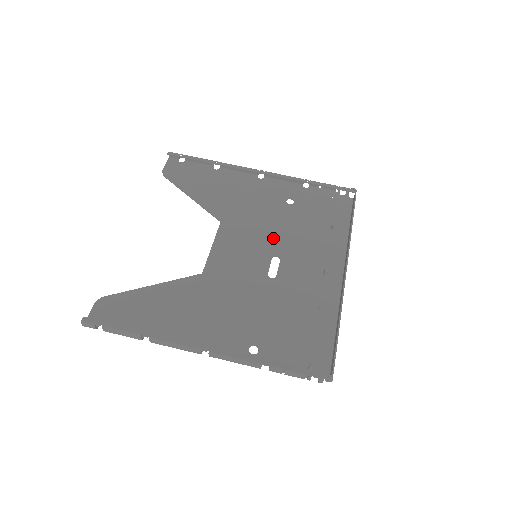
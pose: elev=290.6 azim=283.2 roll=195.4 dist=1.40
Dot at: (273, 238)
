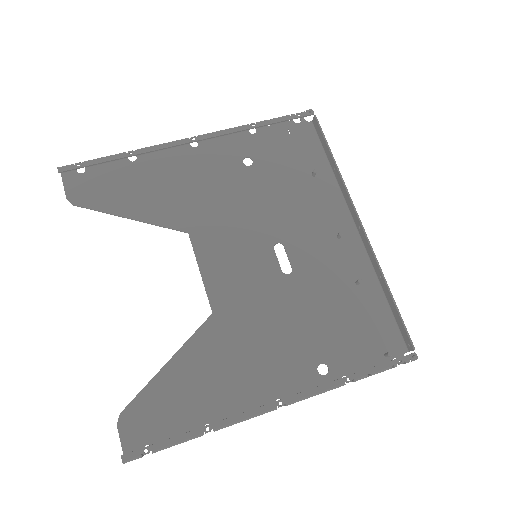
Dot at: (260, 222)
